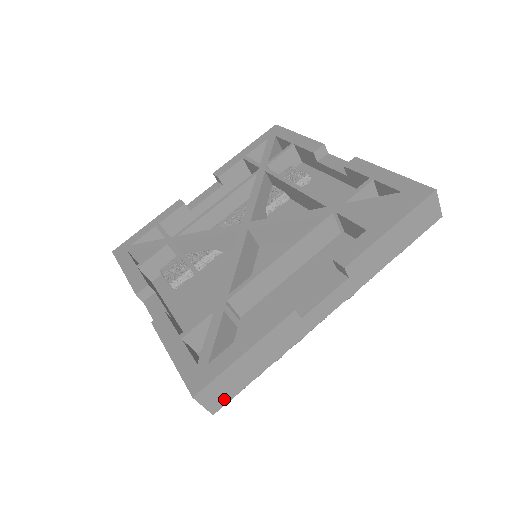
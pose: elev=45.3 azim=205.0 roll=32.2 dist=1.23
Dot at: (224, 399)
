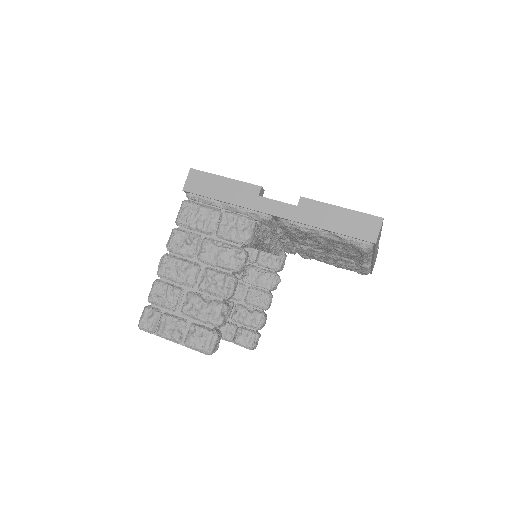
Dot at: occluded
